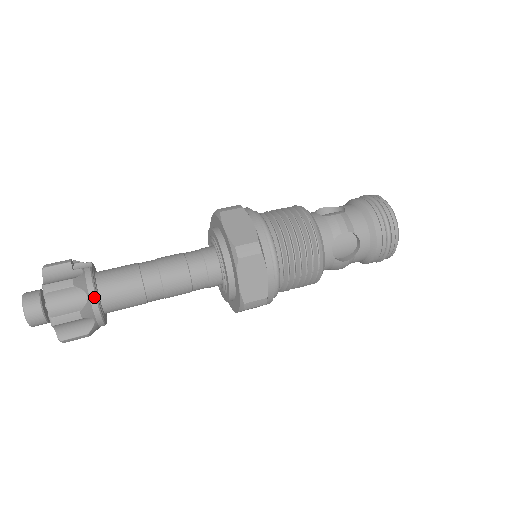
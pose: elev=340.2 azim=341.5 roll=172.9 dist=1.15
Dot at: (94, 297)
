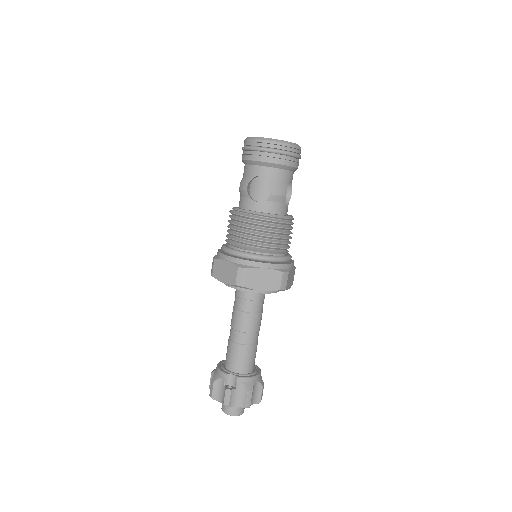
Dot at: (257, 377)
